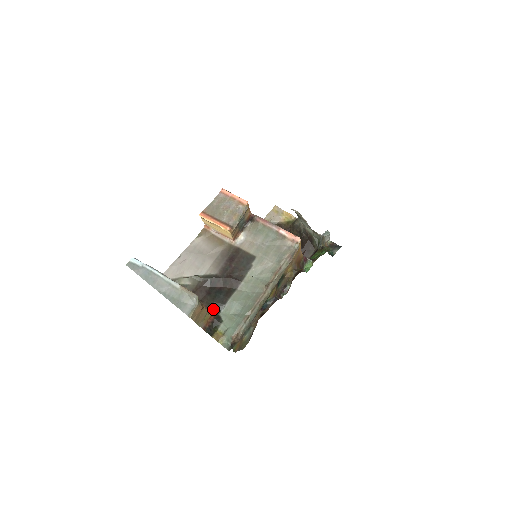
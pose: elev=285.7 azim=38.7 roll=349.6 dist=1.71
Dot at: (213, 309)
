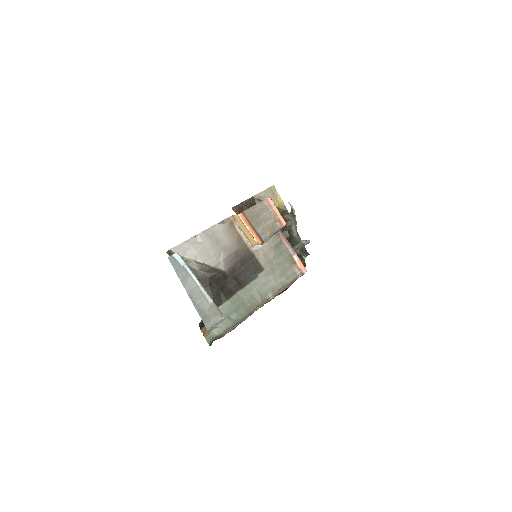
Dot at: occluded
